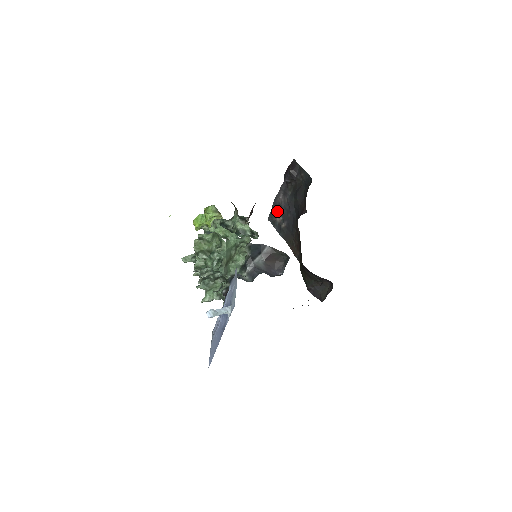
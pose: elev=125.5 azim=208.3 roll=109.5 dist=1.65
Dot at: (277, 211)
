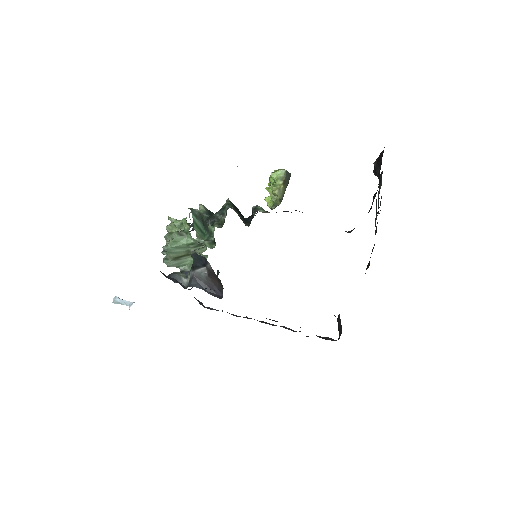
Dot at: occluded
